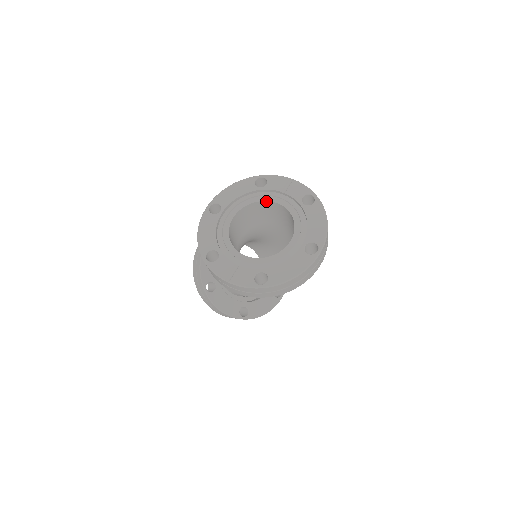
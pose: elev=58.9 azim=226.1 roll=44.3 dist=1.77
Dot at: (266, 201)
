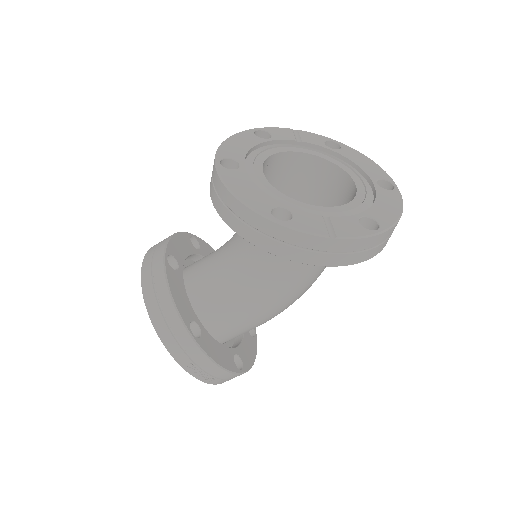
Dot at: (285, 152)
